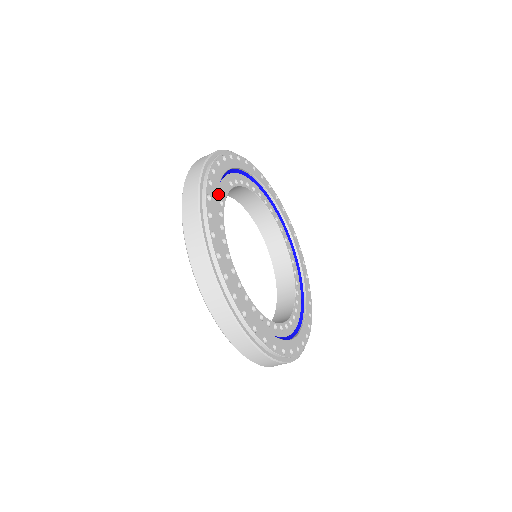
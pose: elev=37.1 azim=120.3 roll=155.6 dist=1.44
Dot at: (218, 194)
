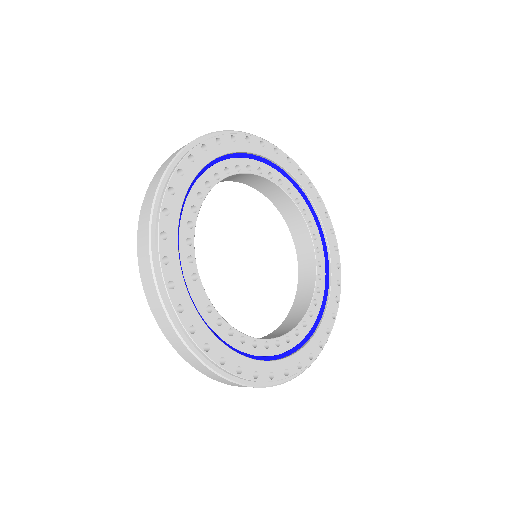
Dot at: (210, 323)
